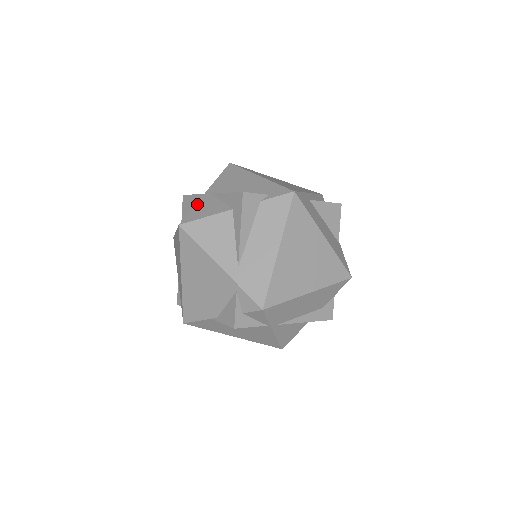
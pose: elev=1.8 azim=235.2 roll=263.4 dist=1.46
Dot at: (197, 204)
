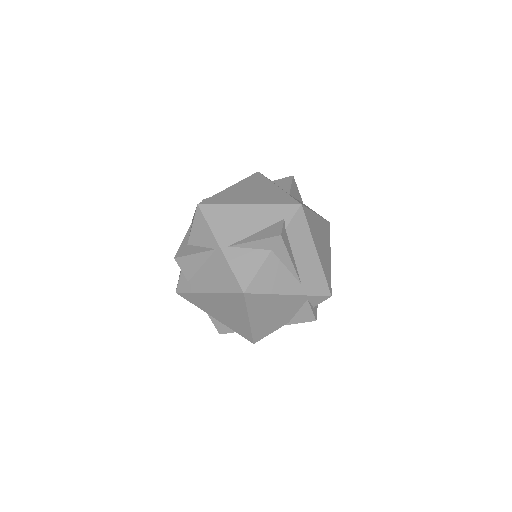
Dot at: (231, 265)
